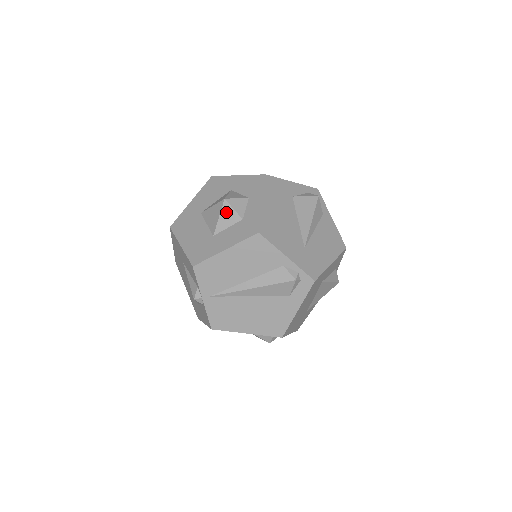
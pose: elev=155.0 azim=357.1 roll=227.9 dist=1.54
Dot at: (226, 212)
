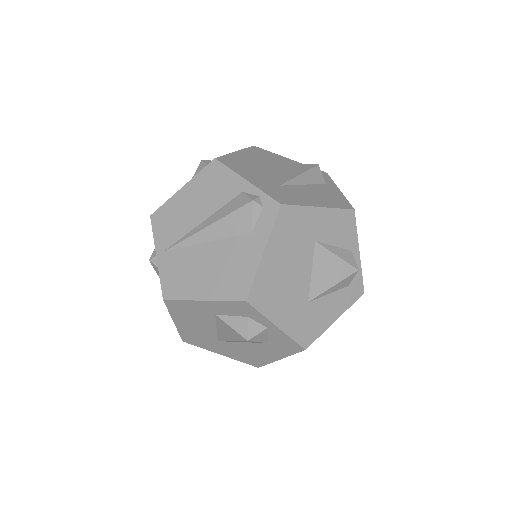
Dot at: (200, 170)
